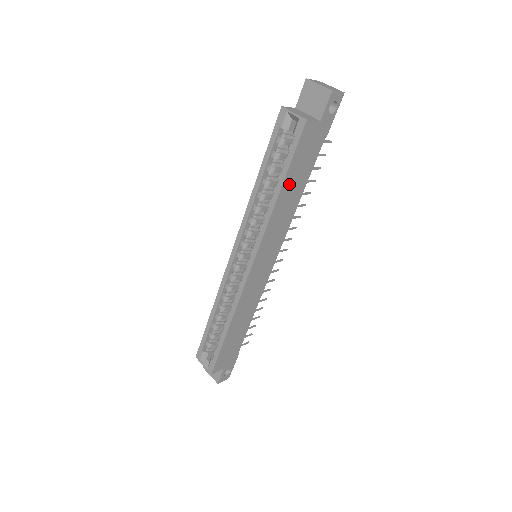
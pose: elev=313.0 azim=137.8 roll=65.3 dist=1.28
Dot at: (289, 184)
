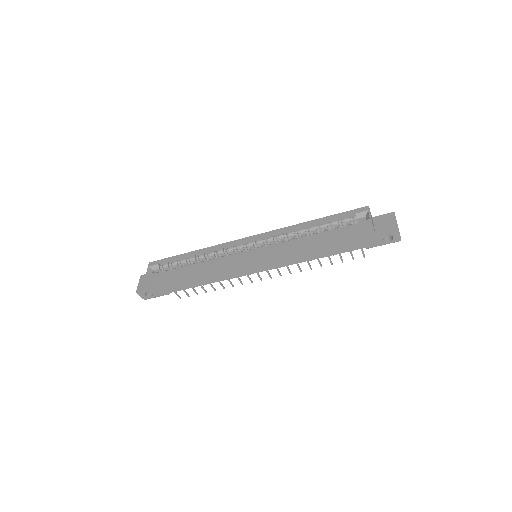
Dot at: (323, 241)
